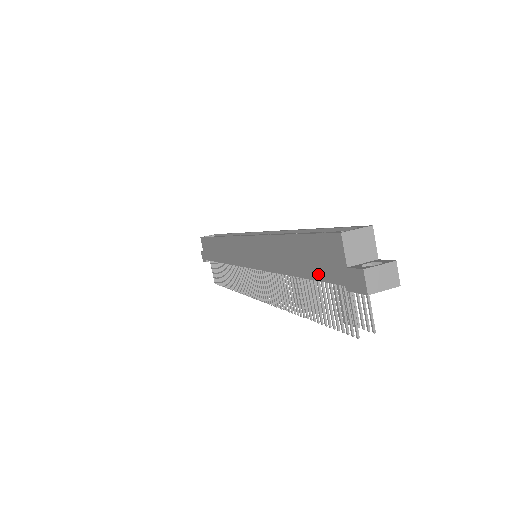
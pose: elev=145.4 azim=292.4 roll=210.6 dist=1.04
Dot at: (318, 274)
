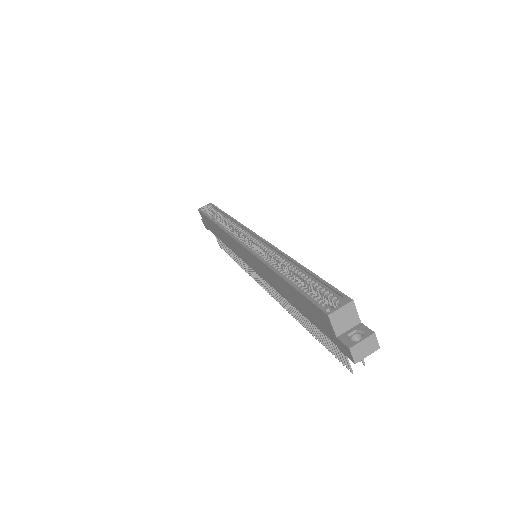
Dot at: (314, 322)
